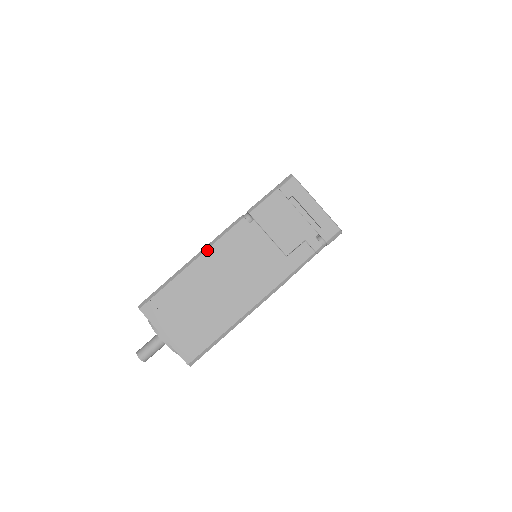
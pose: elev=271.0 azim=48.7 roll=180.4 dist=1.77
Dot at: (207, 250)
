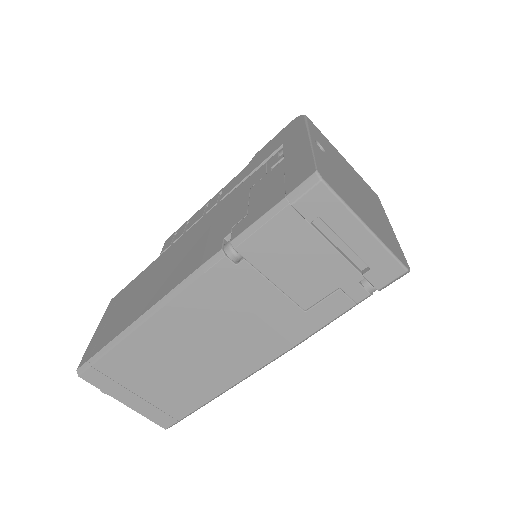
Dot at: (166, 305)
